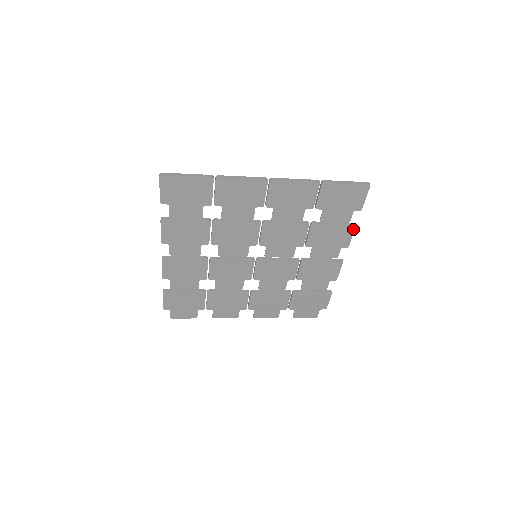
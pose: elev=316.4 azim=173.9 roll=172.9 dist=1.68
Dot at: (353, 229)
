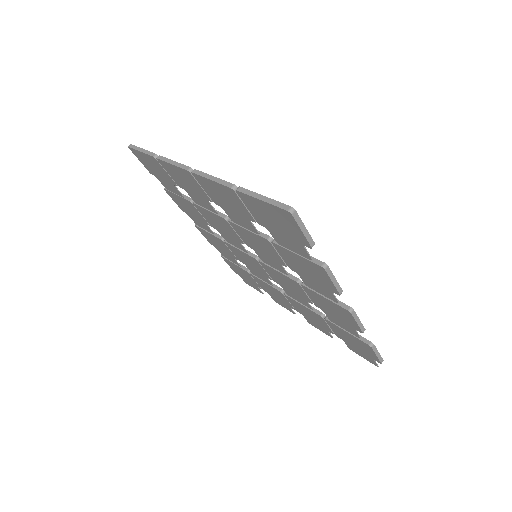
Dot at: (325, 272)
